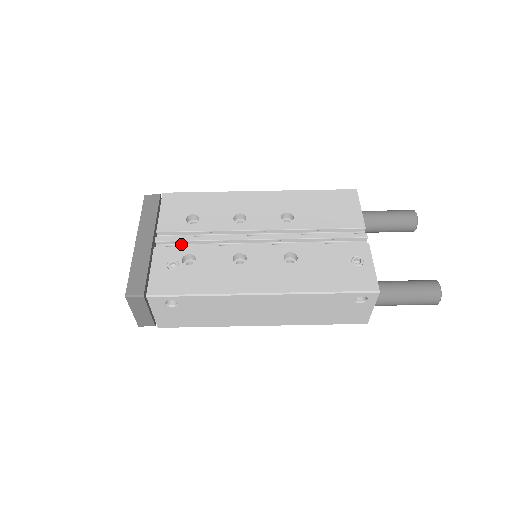
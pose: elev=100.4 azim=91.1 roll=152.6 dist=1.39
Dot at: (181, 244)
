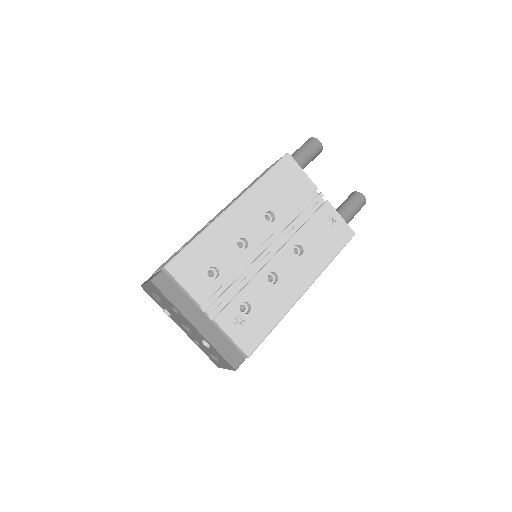
Dot at: (223, 299)
